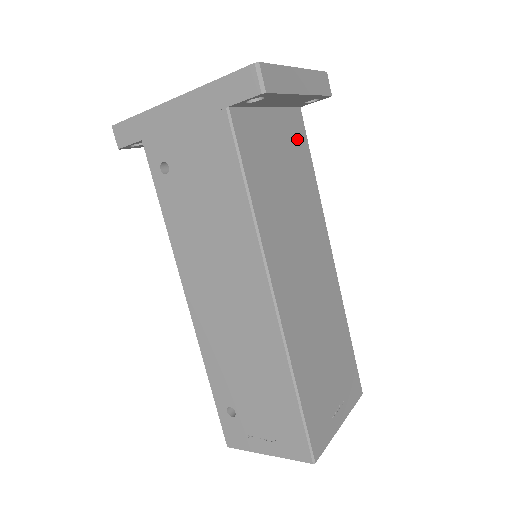
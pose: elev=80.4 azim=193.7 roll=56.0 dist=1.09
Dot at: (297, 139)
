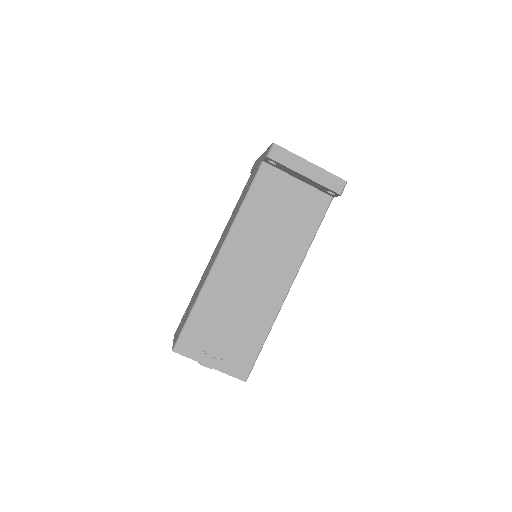
Dot at: (312, 209)
